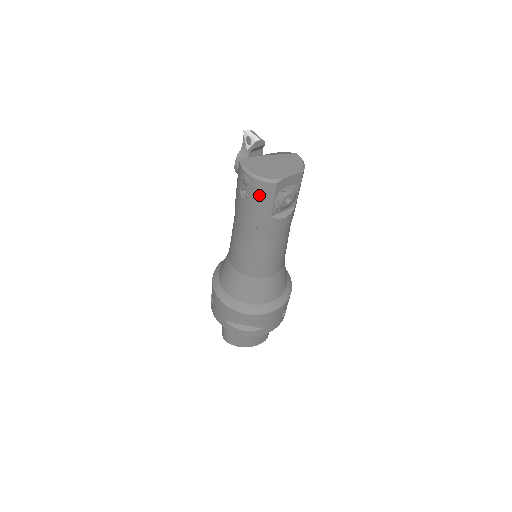
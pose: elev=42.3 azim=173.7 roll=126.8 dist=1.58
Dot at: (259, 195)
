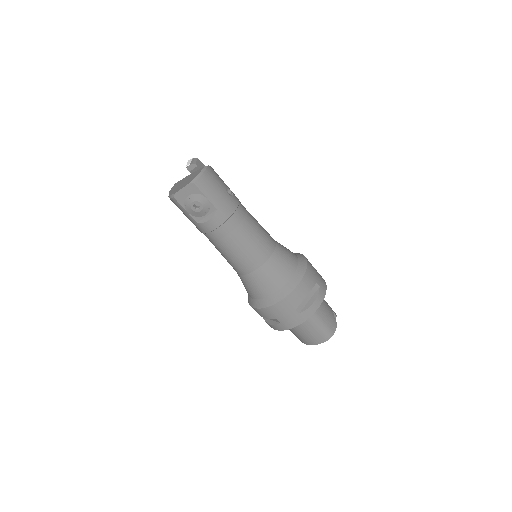
Dot at: (179, 208)
